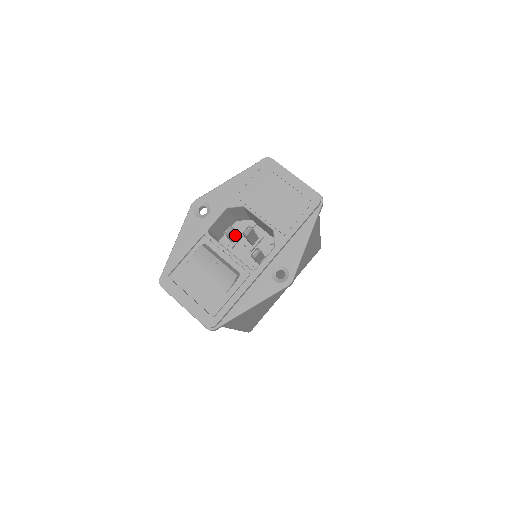
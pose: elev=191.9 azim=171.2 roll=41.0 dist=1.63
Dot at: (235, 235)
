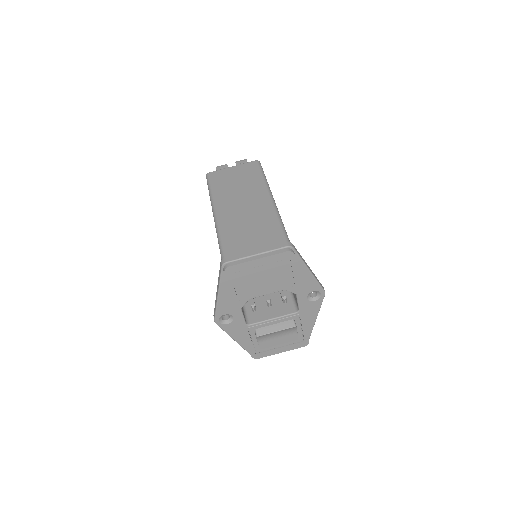
Dot at: occluded
